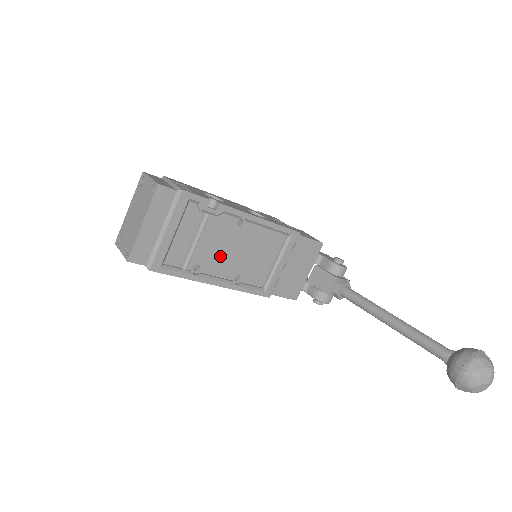
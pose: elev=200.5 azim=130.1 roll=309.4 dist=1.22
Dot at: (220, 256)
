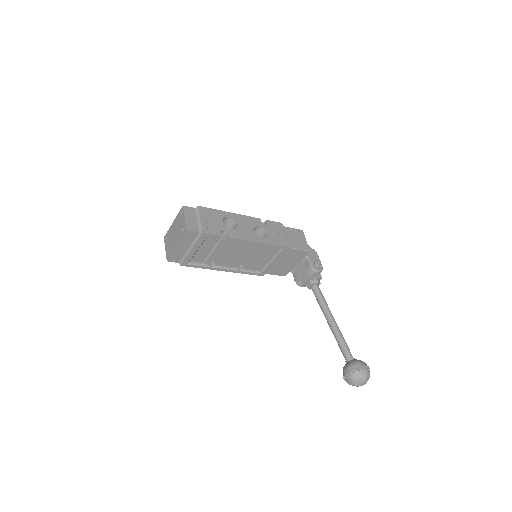
Dot at: (229, 257)
